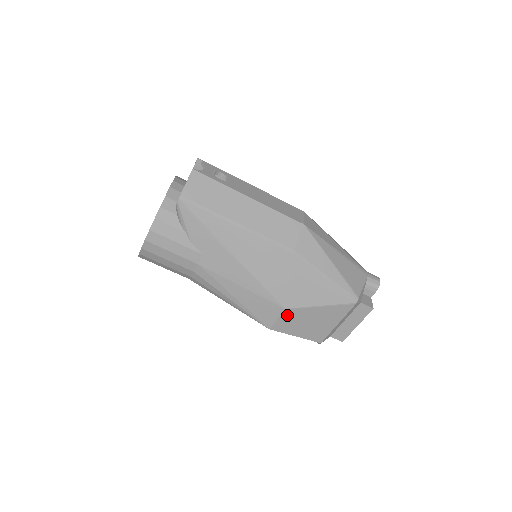
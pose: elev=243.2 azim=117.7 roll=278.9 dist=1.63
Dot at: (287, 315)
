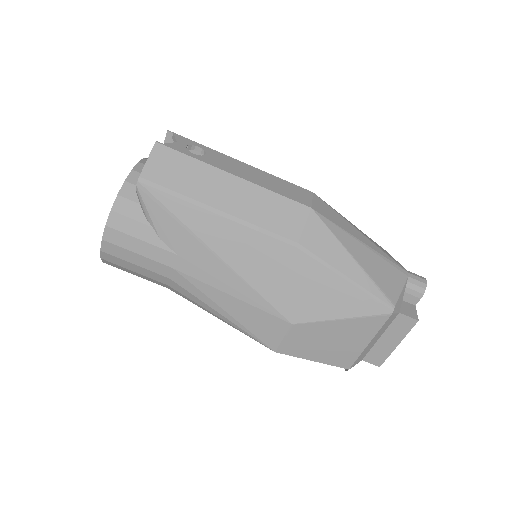
Dot at: (296, 333)
